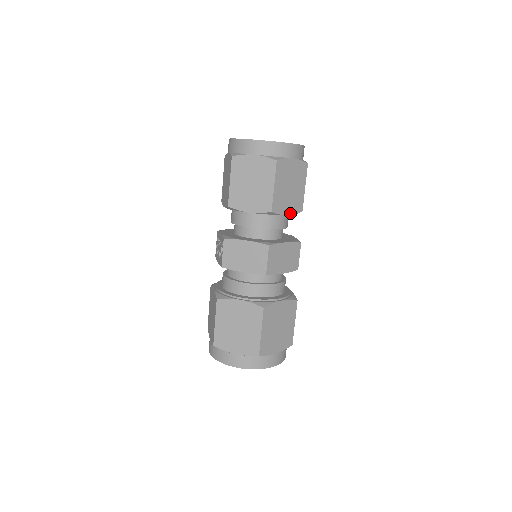
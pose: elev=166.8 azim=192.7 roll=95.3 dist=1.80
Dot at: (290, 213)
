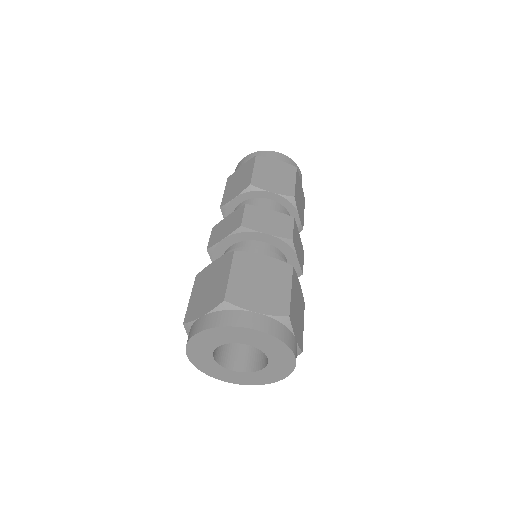
Dot at: (276, 193)
